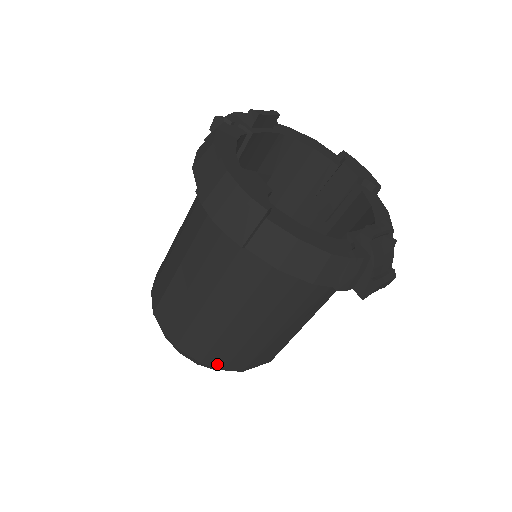
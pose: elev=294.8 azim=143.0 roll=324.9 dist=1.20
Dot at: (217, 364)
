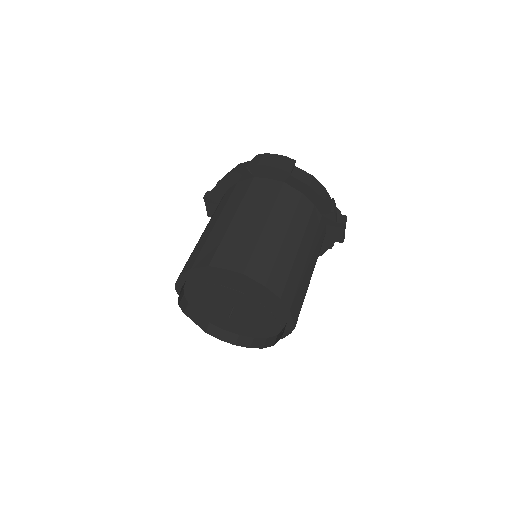
Dot at: (276, 290)
